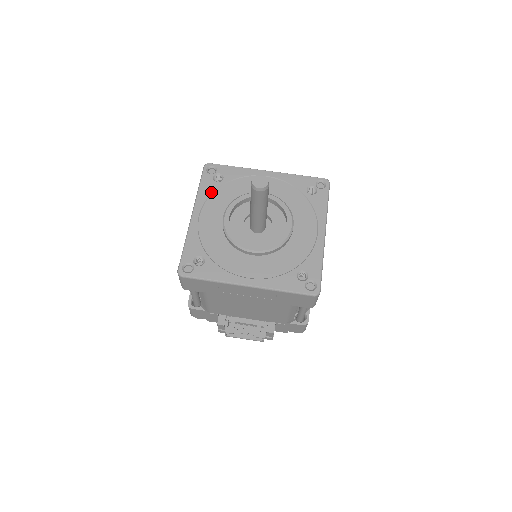
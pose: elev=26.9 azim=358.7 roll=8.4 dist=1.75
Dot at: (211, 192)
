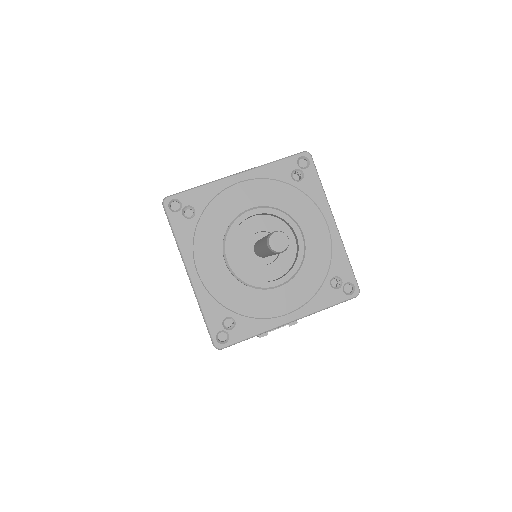
Dot at: (192, 235)
